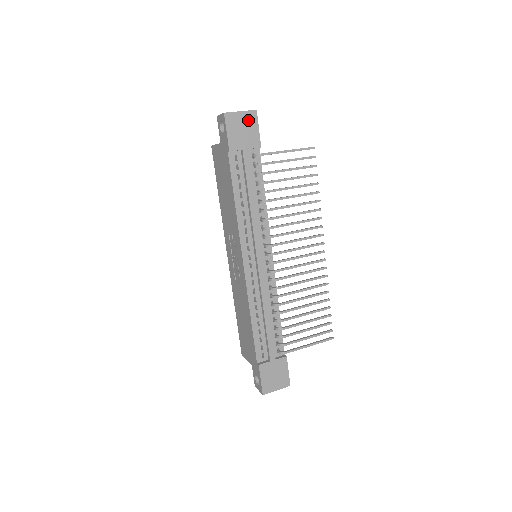
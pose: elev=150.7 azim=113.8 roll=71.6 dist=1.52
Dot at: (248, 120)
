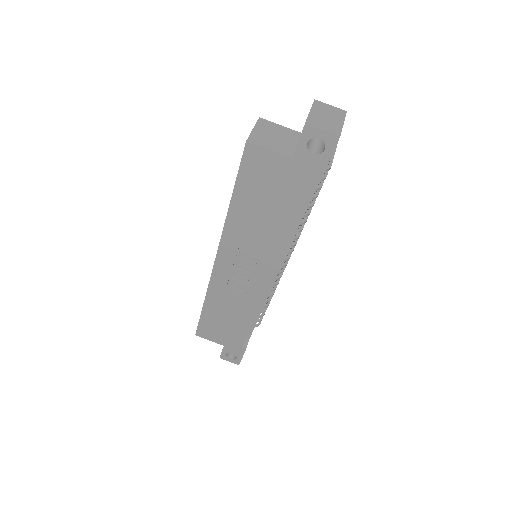
Dot at: occluded
